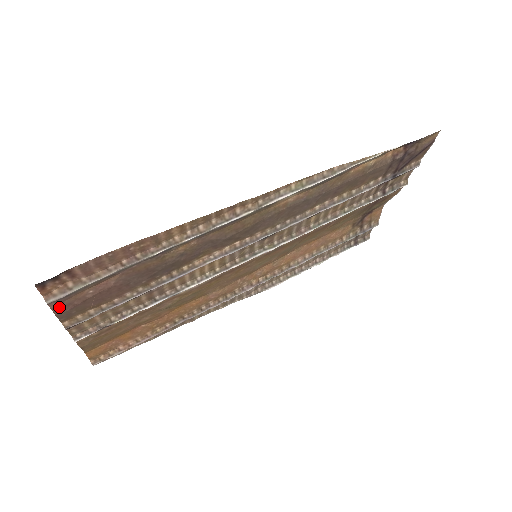
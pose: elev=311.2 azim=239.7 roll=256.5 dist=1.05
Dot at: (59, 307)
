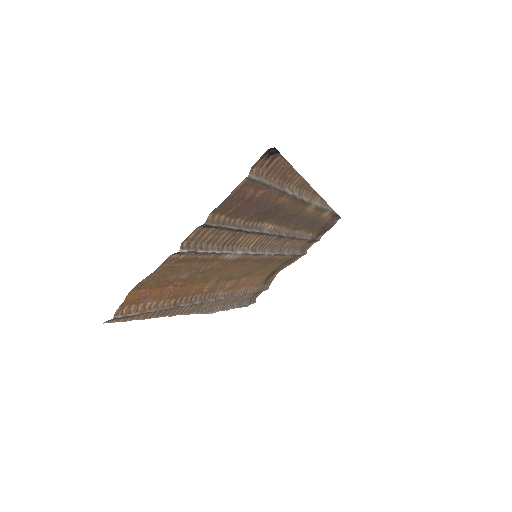
Dot at: (239, 189)
